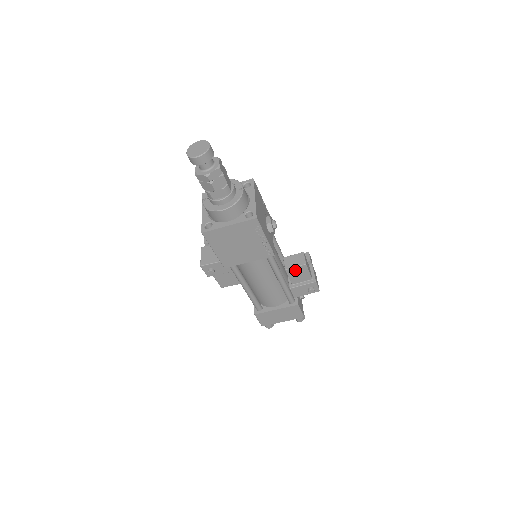
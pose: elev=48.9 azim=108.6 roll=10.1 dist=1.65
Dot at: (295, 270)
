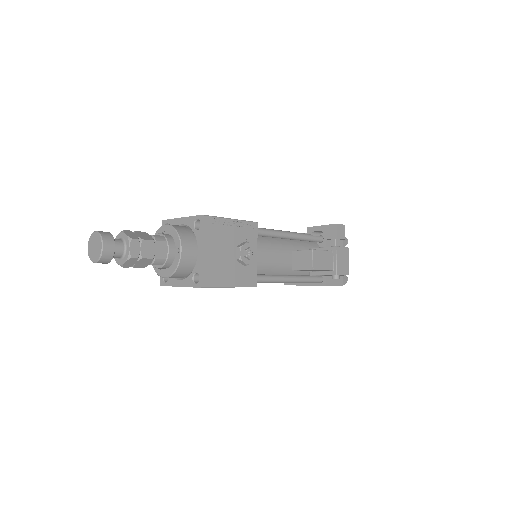
Dot at: (304, 270)
